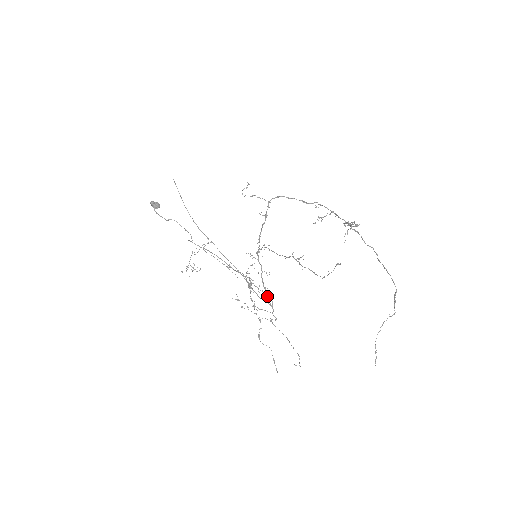
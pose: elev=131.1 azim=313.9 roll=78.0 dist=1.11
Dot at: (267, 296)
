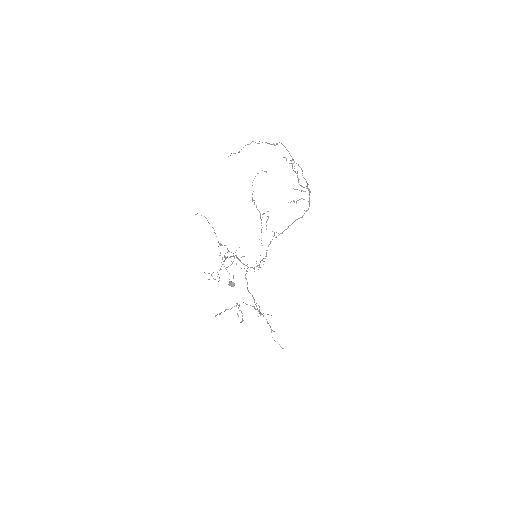
Dot at: occluded
